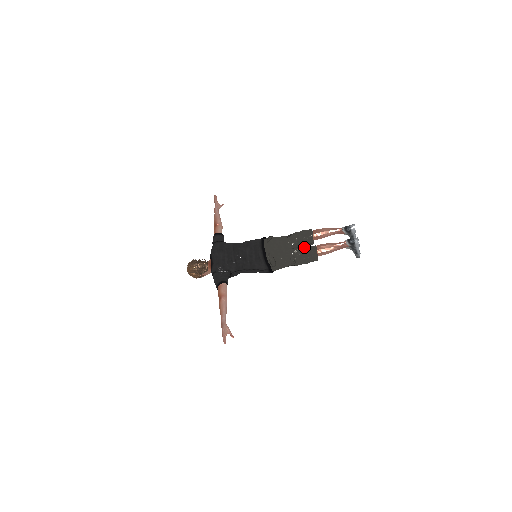
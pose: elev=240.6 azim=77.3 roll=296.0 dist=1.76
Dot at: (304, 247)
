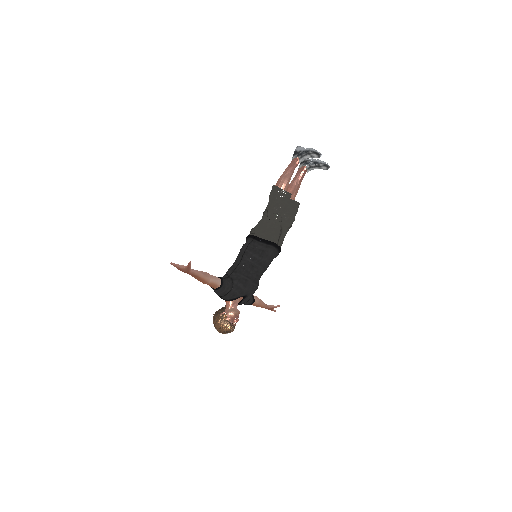
Dot at: occluded
